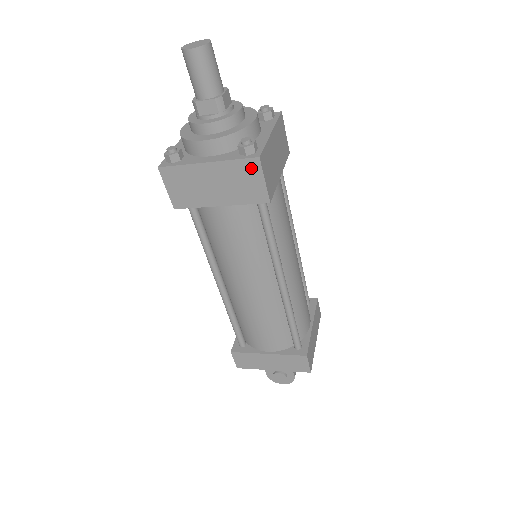
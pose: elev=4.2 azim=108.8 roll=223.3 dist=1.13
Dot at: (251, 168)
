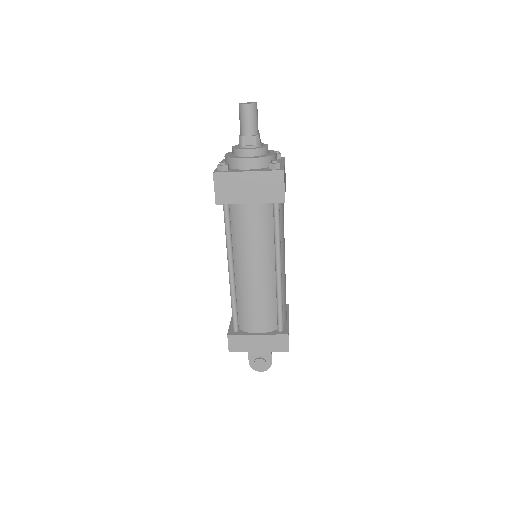
Dot at: (277, 177)
